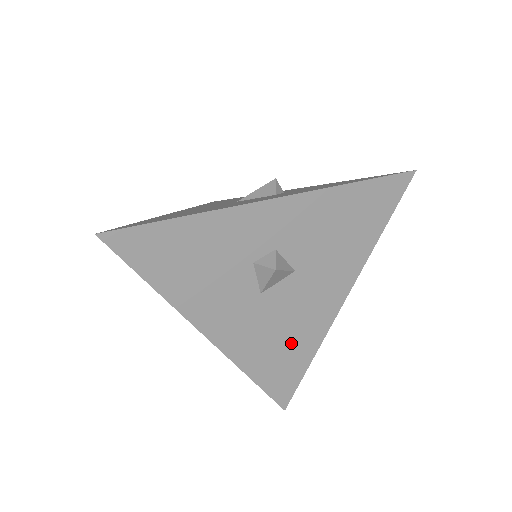
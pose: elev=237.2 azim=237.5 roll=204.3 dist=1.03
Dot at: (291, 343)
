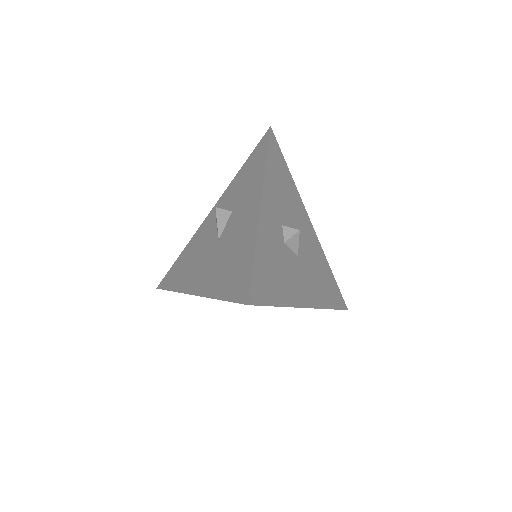
Dot at: (321, 270)
